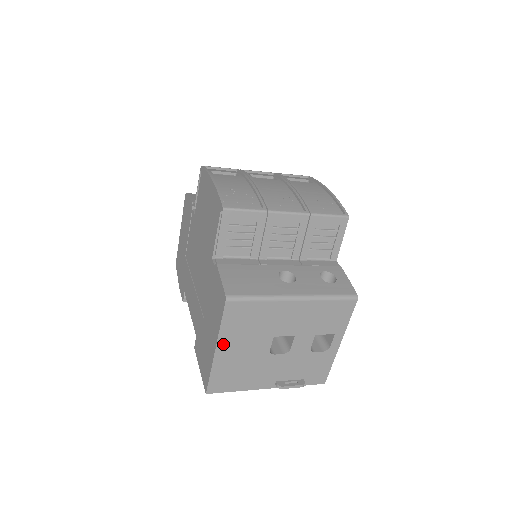
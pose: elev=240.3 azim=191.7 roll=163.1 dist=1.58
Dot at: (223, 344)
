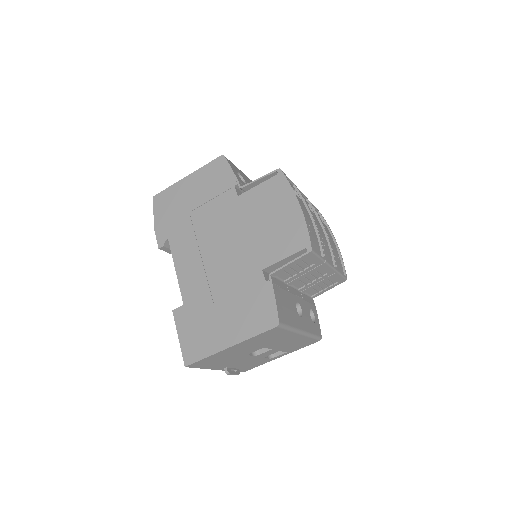
Dot at: (238, 345)
